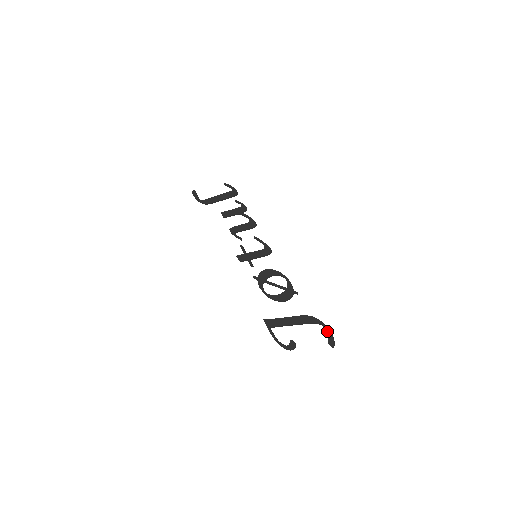
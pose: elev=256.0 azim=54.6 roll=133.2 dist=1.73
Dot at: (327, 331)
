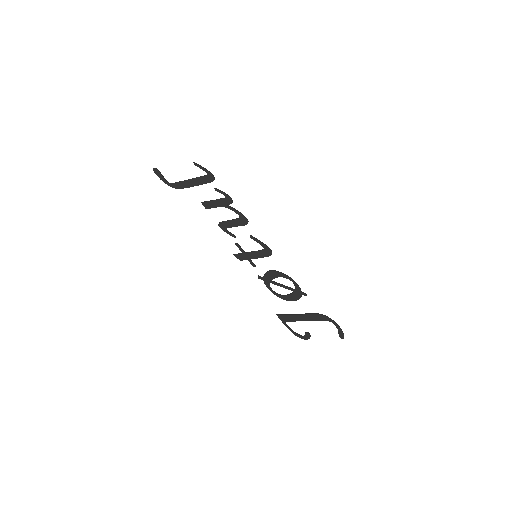
Dot at: (337, 328)
